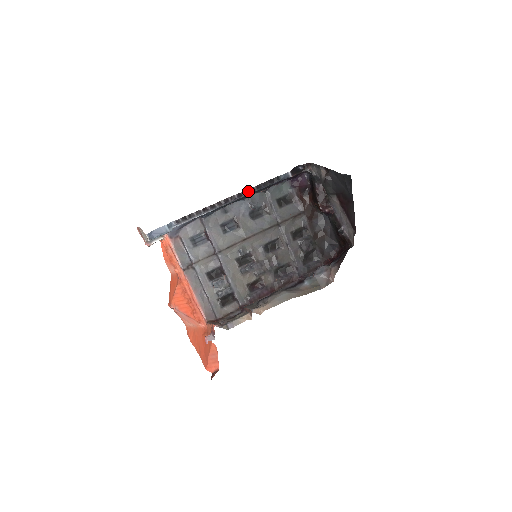
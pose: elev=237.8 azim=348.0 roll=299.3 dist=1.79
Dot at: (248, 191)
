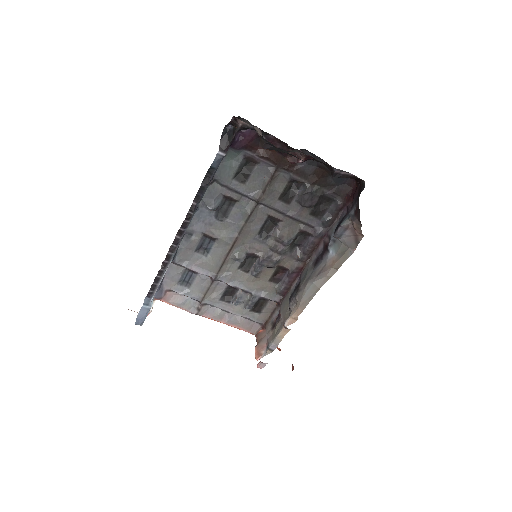
Dot at: (189, 214)
